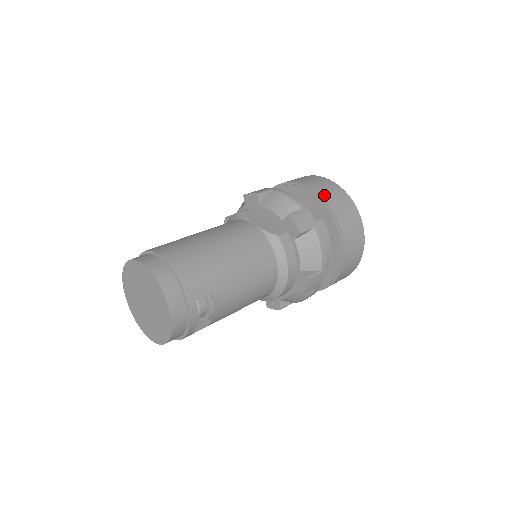
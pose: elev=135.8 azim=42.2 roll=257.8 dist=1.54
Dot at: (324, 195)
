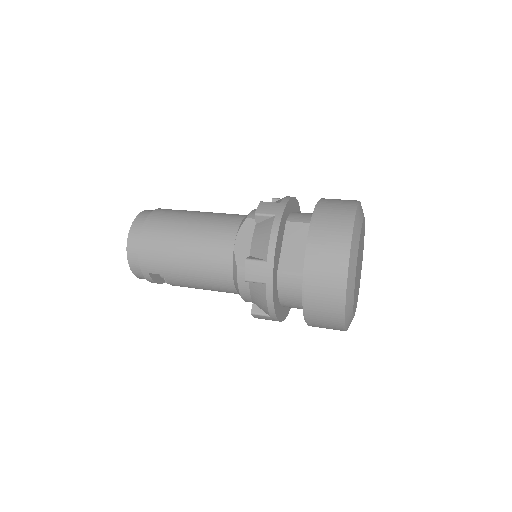
Dot at: (312, 258)
